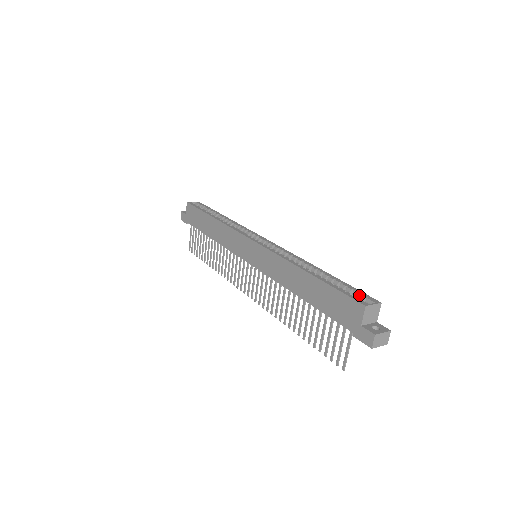
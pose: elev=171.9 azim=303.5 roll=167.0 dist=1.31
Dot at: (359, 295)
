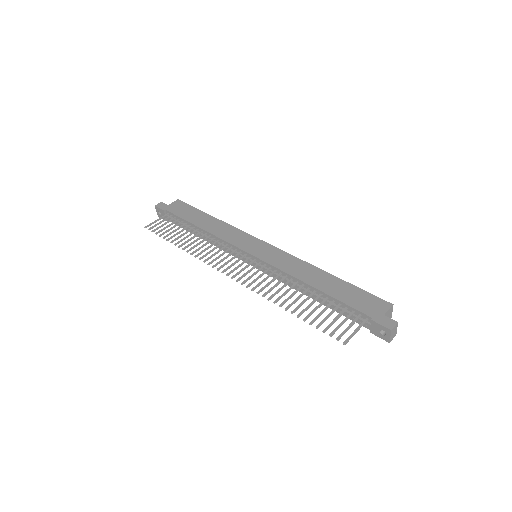
Dot at: occluded
